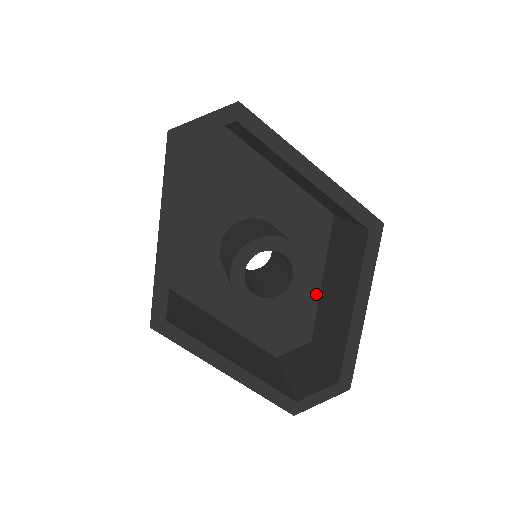
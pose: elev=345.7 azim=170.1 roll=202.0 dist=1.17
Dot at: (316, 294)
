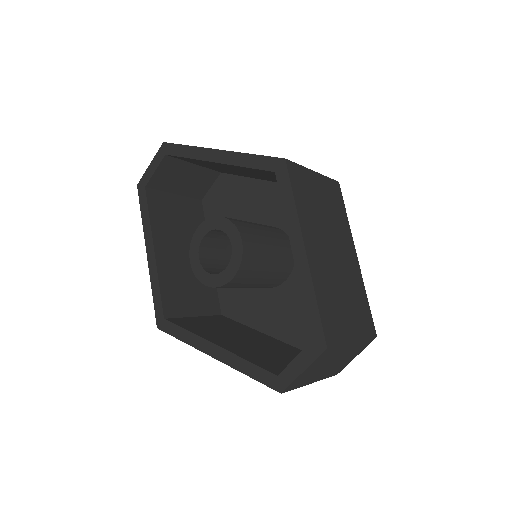
Dot at: occluded
